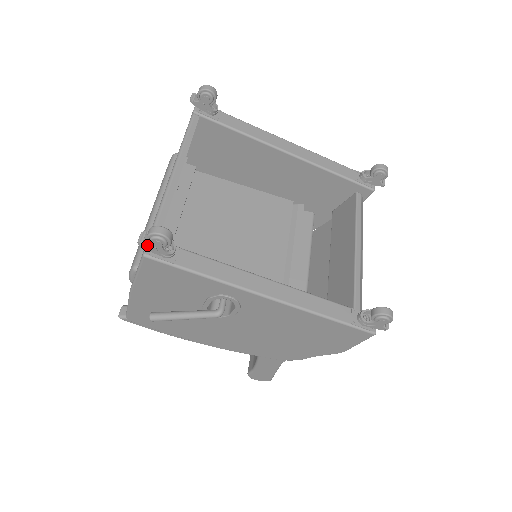
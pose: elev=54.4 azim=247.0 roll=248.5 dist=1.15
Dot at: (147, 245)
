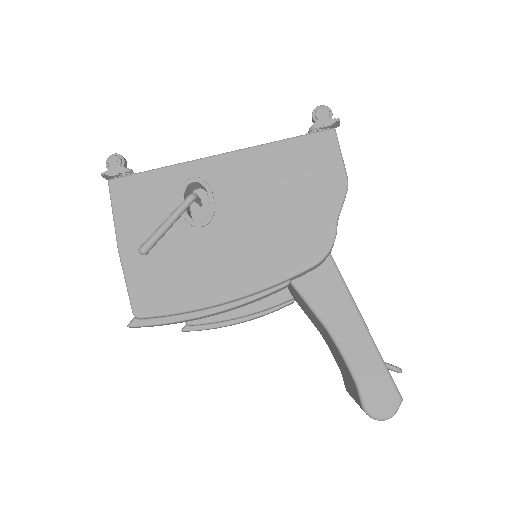
Dot at: (108, 171)
